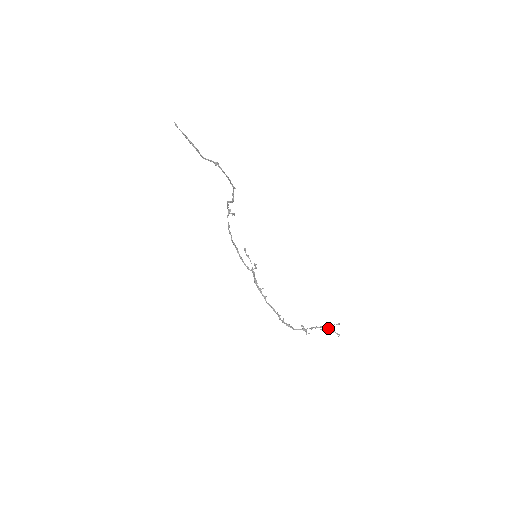
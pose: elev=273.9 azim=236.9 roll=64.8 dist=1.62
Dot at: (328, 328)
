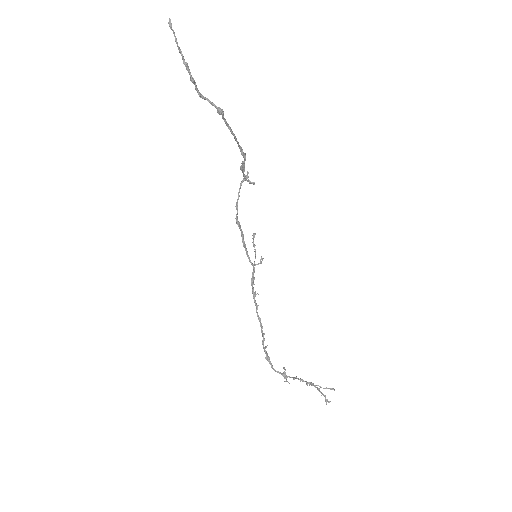
Dot at: (317, 388)
